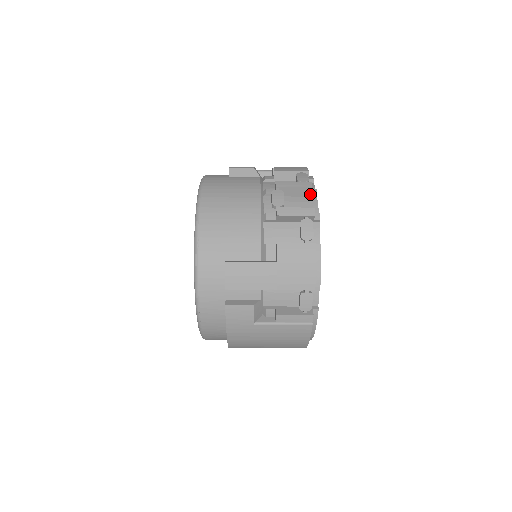
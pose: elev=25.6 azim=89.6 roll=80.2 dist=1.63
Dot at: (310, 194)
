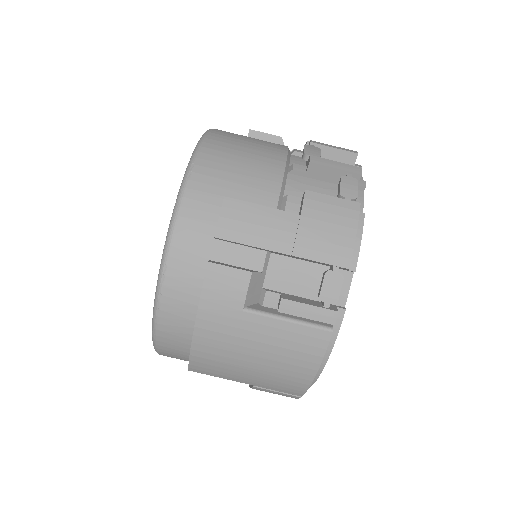
Dot at: occluded
